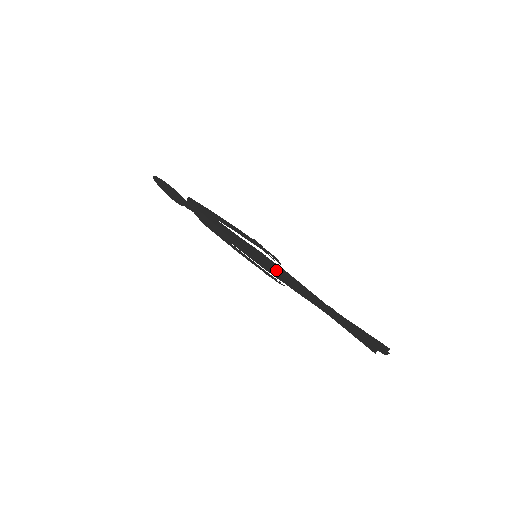
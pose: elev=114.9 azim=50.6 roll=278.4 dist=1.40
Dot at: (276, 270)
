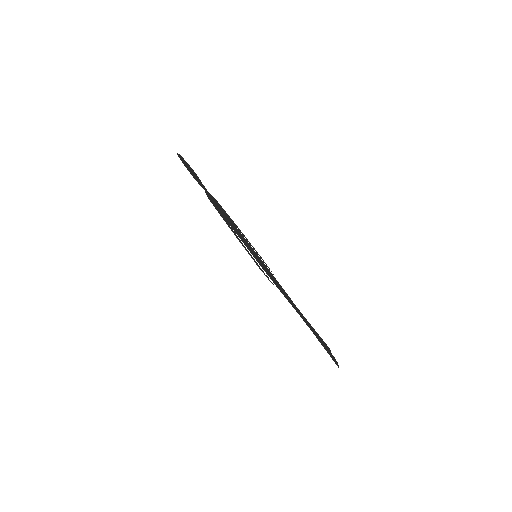
Dot at: occluded
